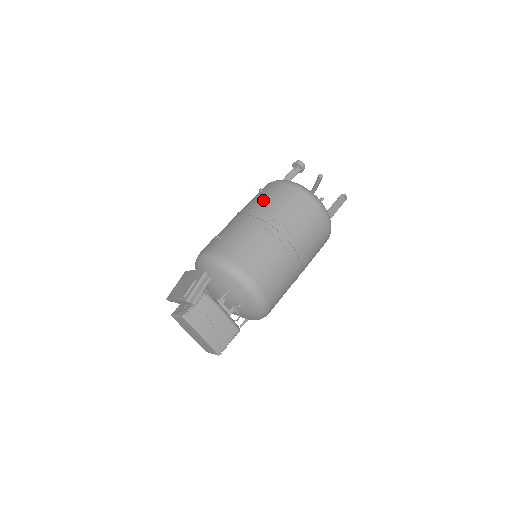
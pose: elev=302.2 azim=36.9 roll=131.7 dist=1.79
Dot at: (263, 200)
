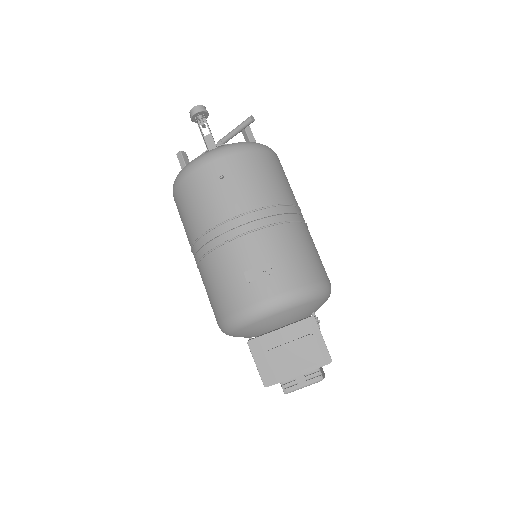
Dot at: (252, 188)
